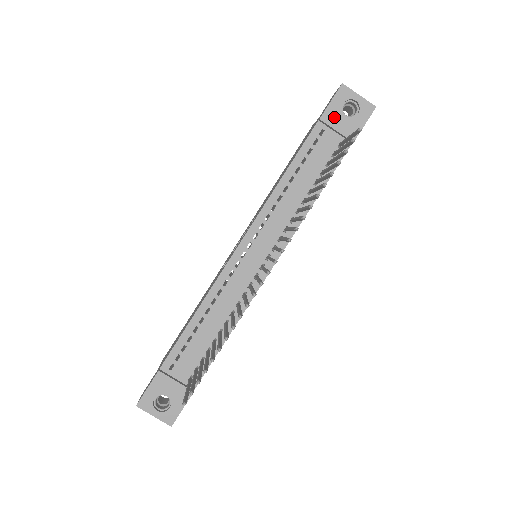
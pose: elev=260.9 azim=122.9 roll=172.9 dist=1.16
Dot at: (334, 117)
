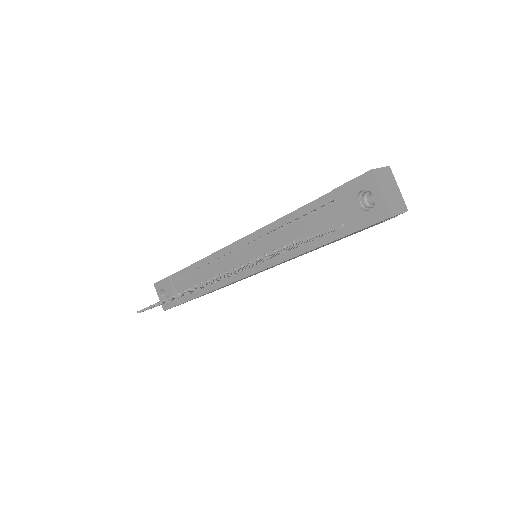
Dot at: (346, 198)
